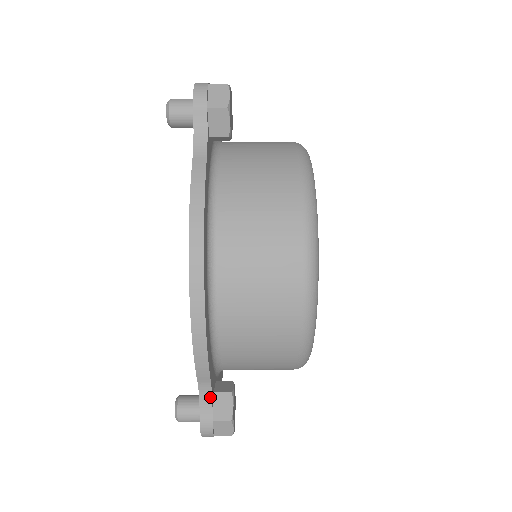
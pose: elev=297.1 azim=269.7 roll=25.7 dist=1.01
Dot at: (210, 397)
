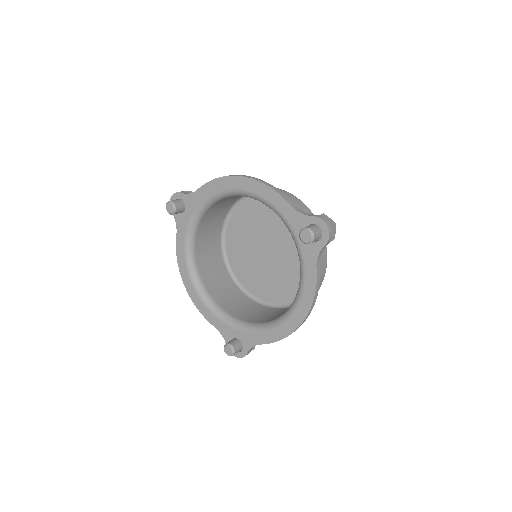
Dot at: (305, 213)
